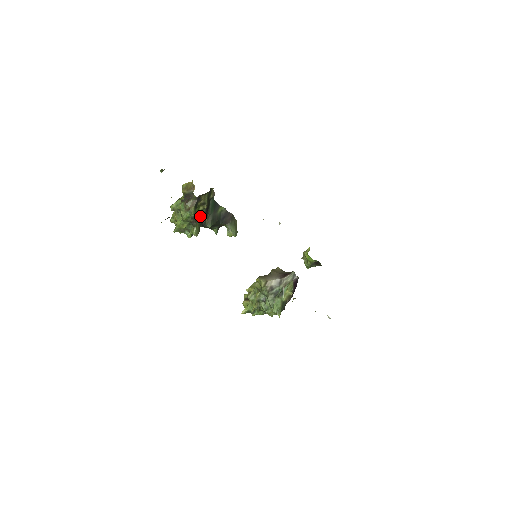
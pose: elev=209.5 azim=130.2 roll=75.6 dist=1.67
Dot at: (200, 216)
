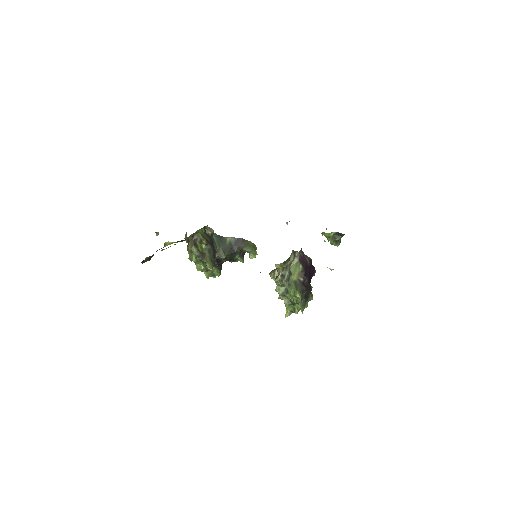
Dot at: (207, 252)
